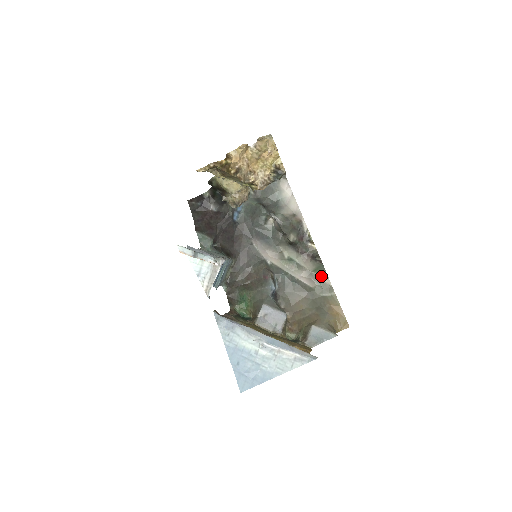
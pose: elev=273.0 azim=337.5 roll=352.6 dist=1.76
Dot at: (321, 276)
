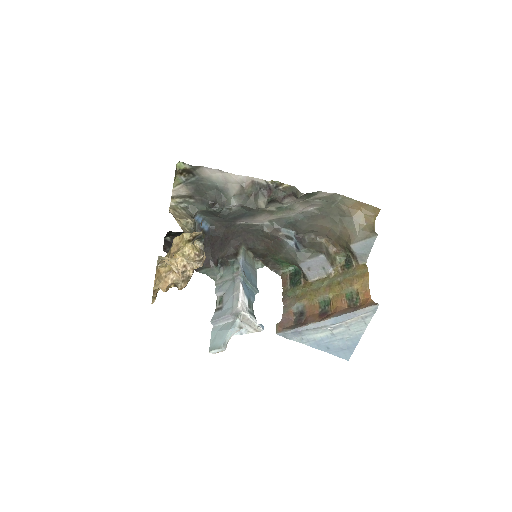
Dot at: (317, 196)
